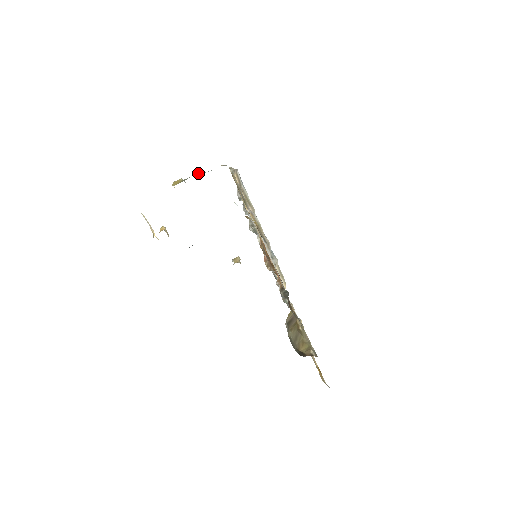
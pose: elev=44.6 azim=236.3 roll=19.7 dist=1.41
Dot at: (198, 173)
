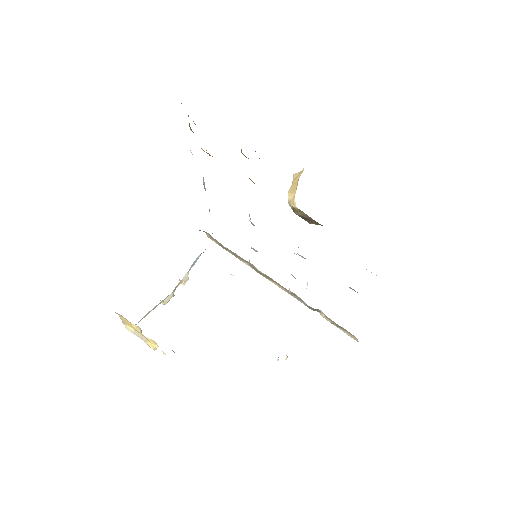
Dot at: occluded
